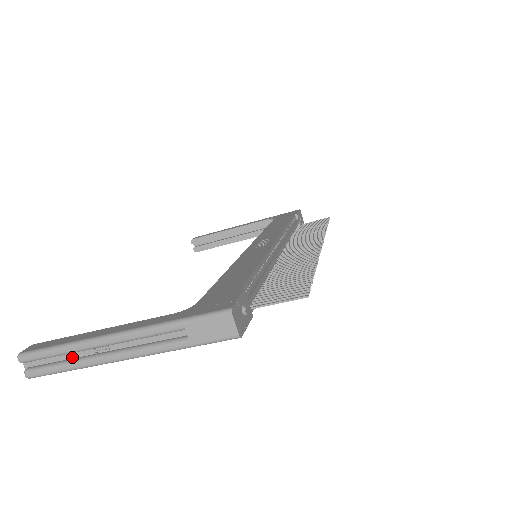
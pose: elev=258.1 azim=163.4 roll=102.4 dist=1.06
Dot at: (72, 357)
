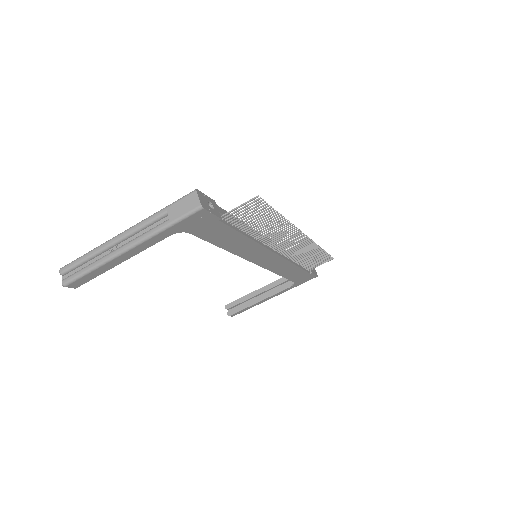
Dot at: (95, 261)
